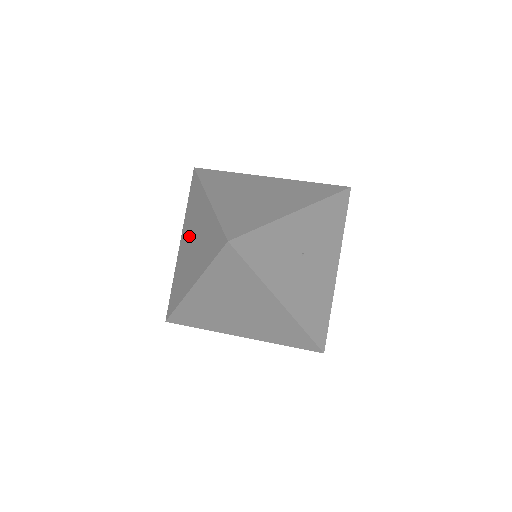
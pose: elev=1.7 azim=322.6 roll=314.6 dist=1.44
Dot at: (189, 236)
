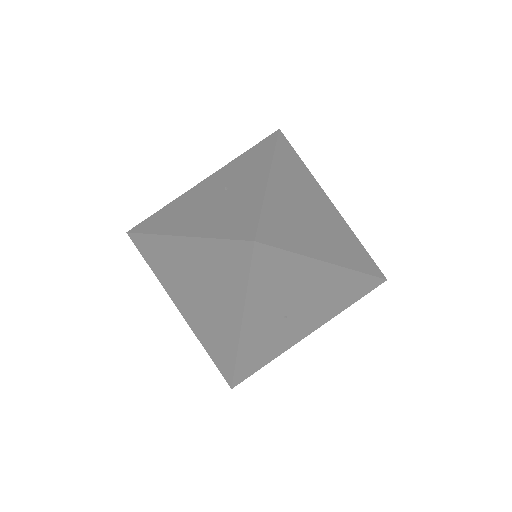
Dot at: occluded
